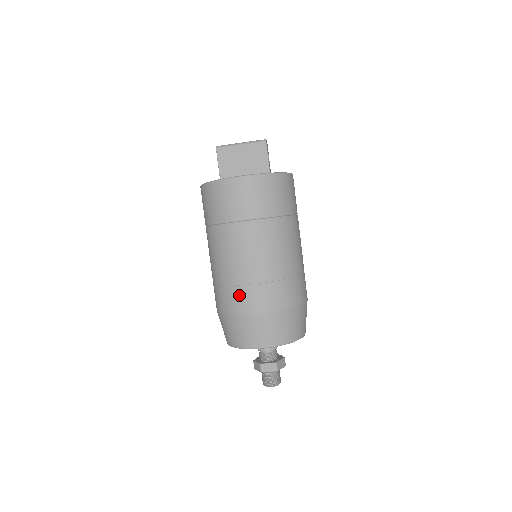
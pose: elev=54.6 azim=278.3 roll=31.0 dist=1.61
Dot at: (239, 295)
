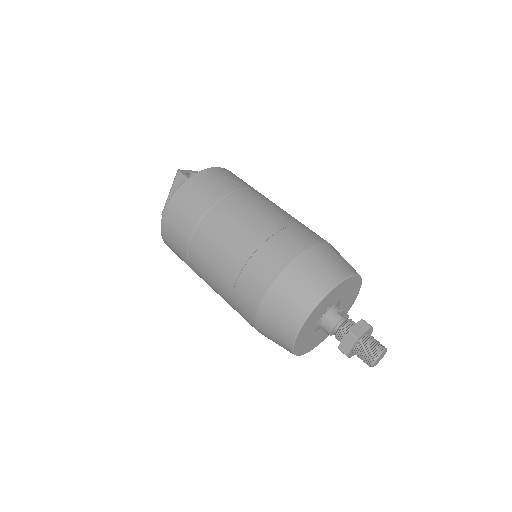
Dot at: (240, 301)
